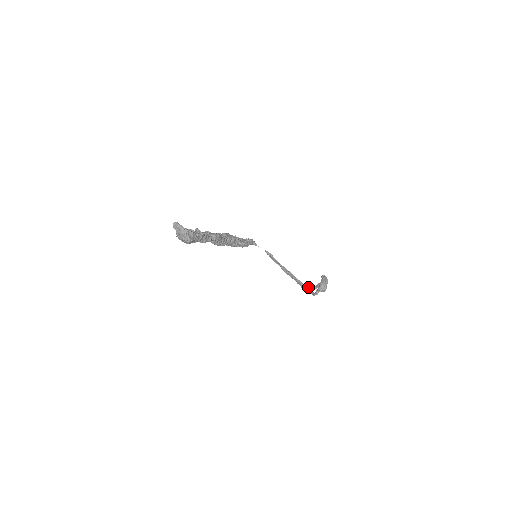
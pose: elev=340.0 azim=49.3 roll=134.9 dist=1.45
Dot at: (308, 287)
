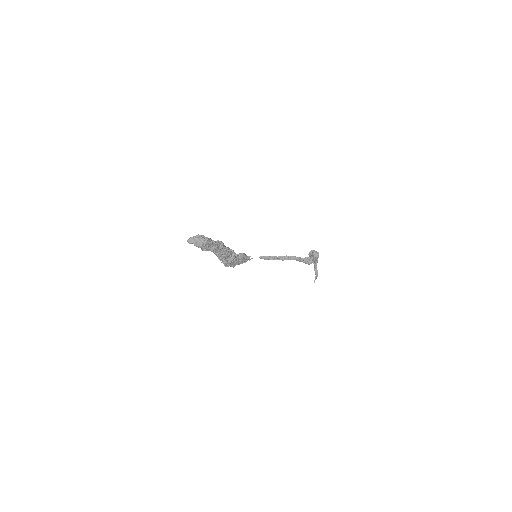
Dot at: (307, 257)
